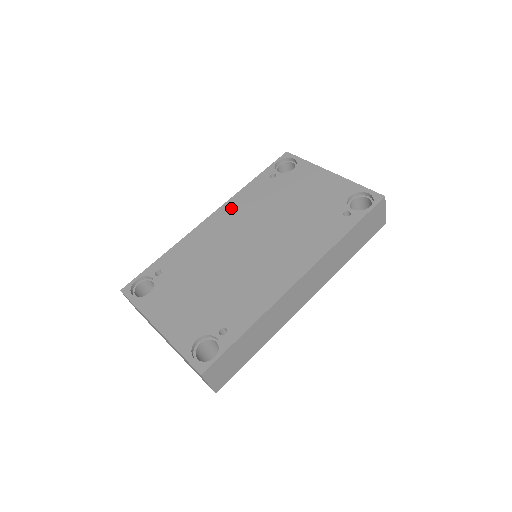
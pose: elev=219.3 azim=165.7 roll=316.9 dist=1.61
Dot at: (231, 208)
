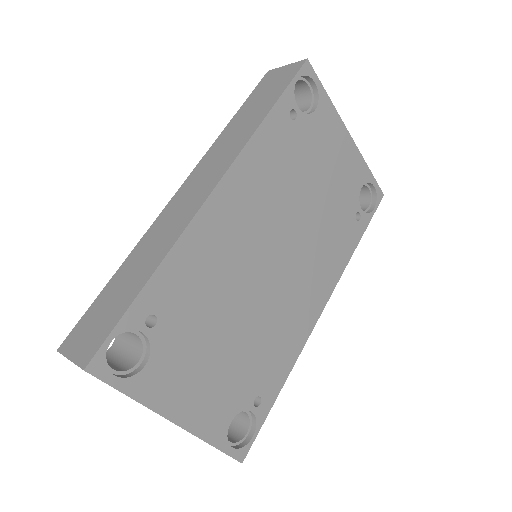
Dot at: (245, 177)
